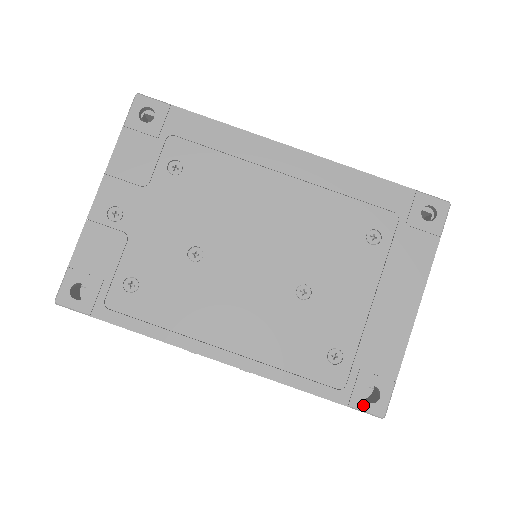
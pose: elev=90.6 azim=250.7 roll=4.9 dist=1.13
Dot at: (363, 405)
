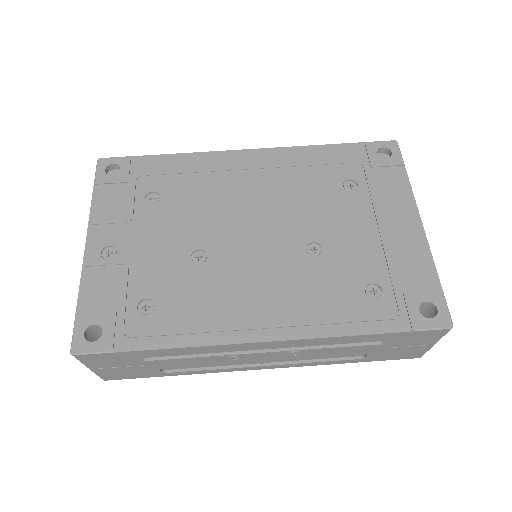
Dot at: (426, 323)
